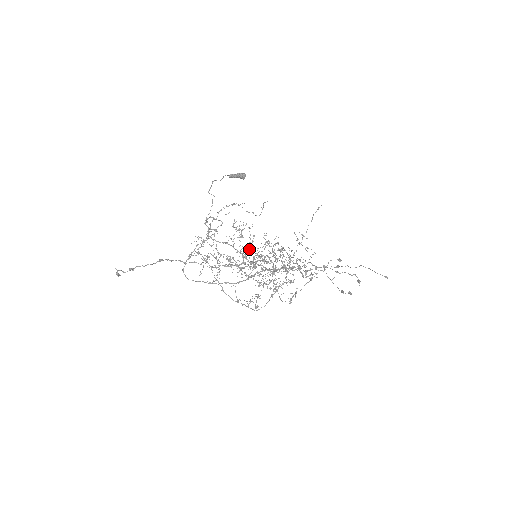
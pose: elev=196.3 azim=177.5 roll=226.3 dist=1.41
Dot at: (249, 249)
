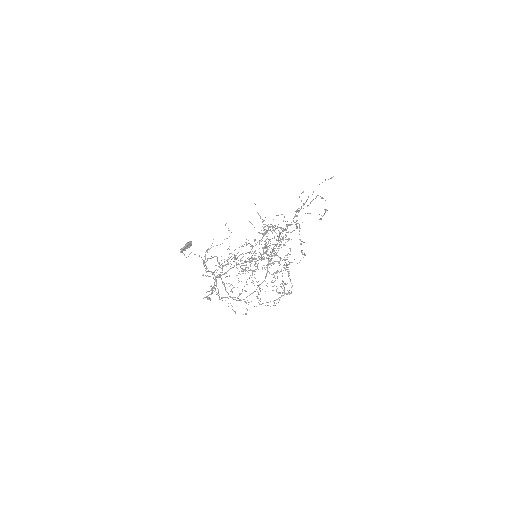
Dot at: occluded
